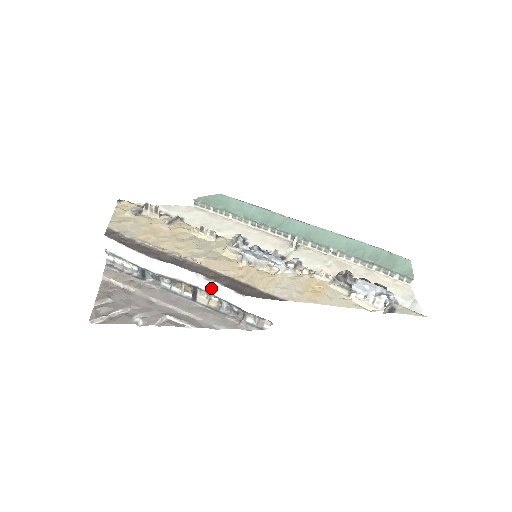
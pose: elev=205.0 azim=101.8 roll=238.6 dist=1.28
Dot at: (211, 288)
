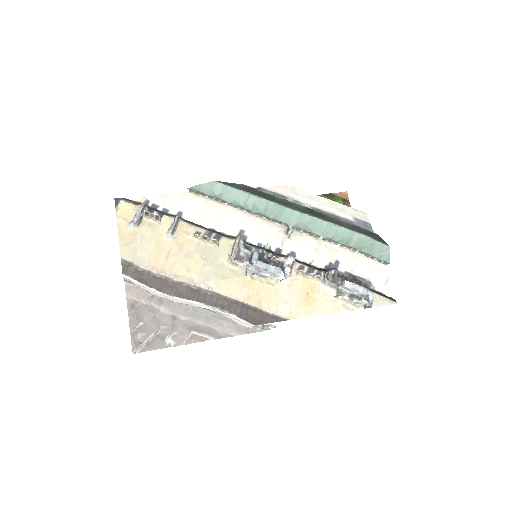
Dot at: (226, 315)
